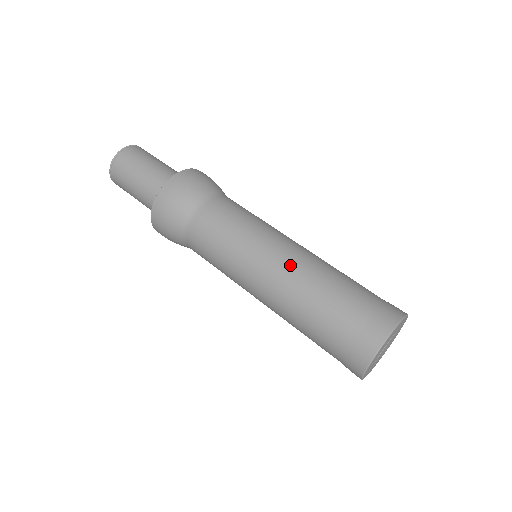
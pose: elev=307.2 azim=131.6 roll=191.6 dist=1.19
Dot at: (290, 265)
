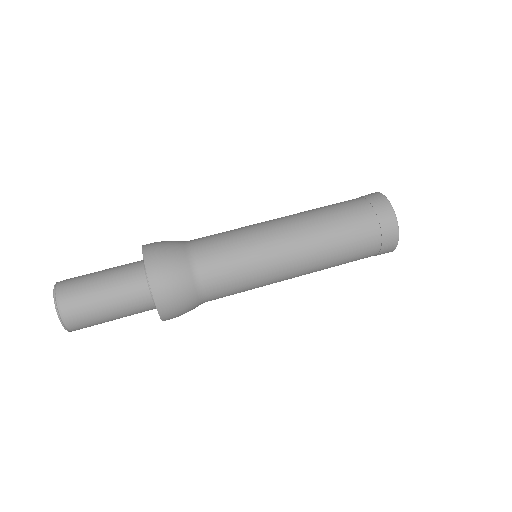
Dot at: (307, 255)
